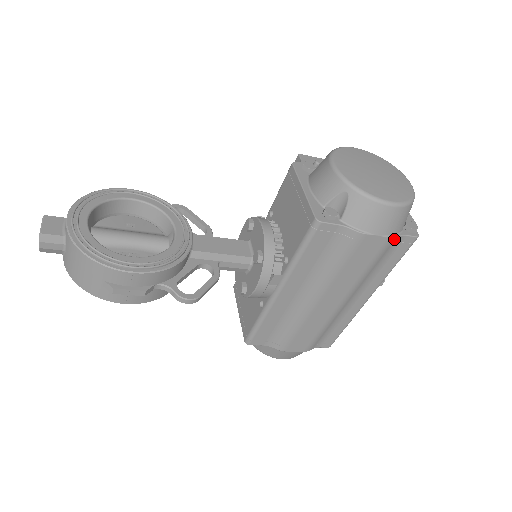
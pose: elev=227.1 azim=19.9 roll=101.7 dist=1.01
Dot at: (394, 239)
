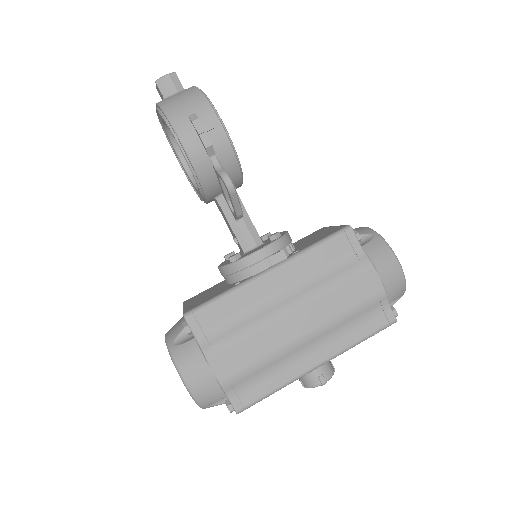
Dot at: (384, 298)
